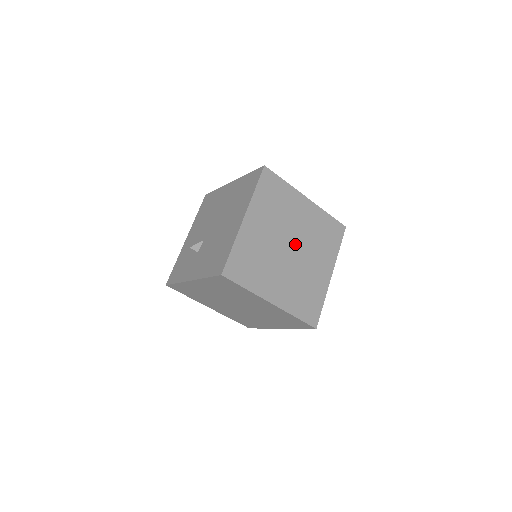
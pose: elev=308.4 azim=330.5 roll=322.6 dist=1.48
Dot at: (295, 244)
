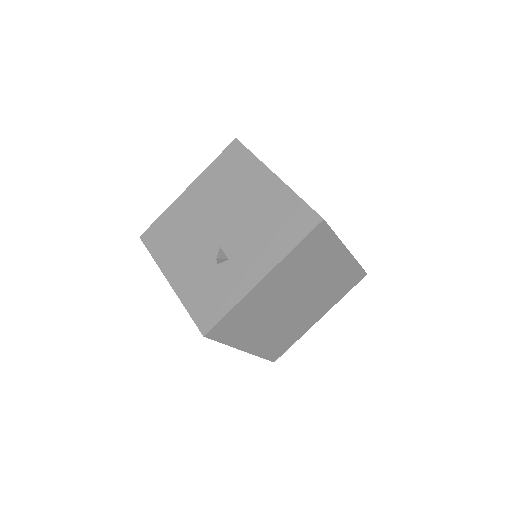
Dot at: occluded
